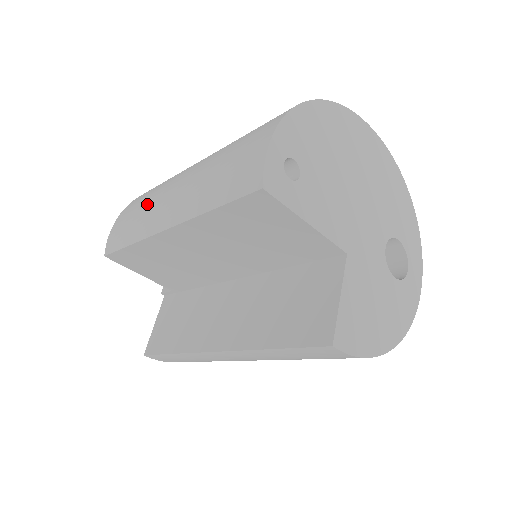
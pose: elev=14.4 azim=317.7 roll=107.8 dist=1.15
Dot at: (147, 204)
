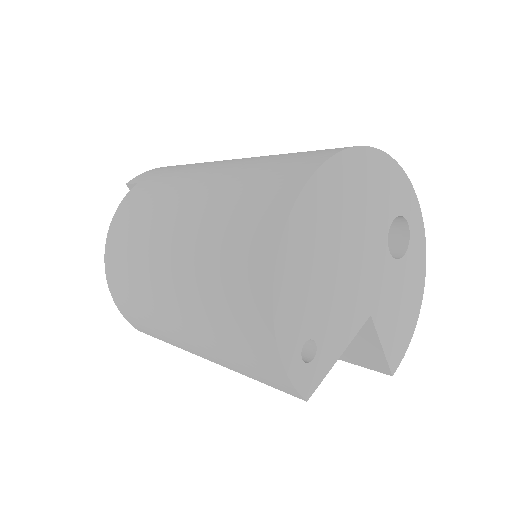
Dot at: (150, 318)
